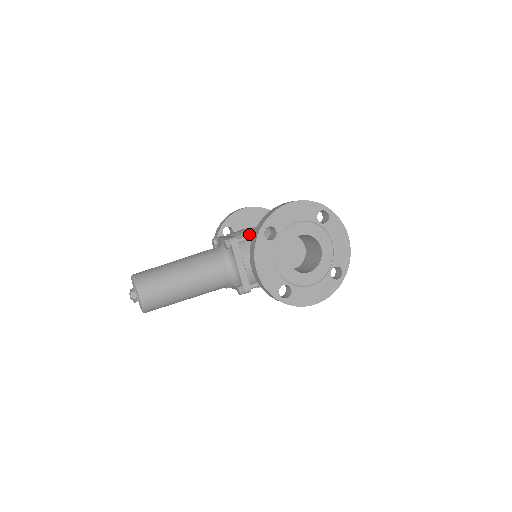
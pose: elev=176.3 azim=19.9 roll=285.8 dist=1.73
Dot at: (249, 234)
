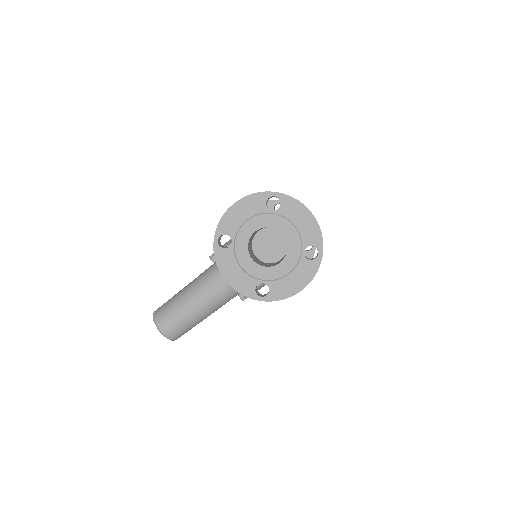
Dot at: occluded
